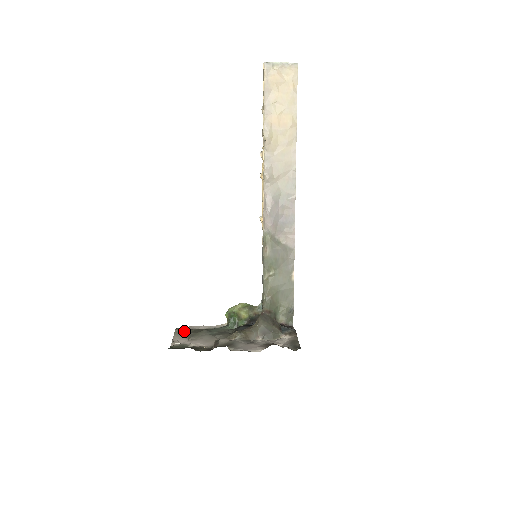
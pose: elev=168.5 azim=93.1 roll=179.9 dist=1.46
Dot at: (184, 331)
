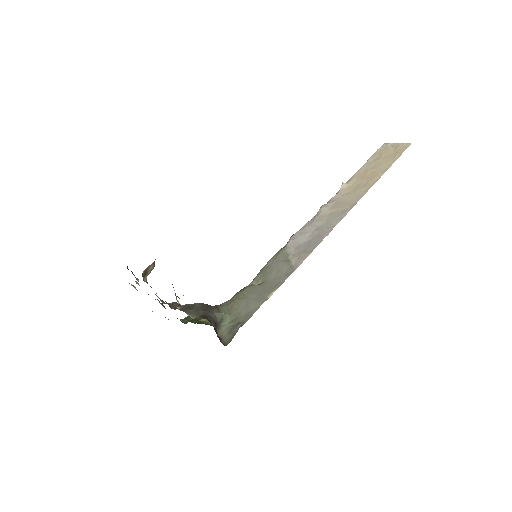
Dot at: occluded
